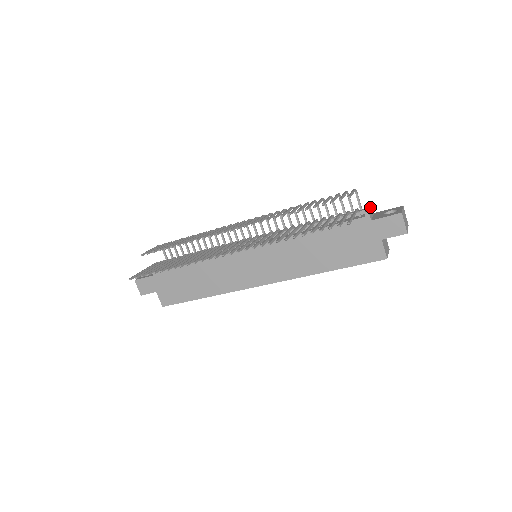
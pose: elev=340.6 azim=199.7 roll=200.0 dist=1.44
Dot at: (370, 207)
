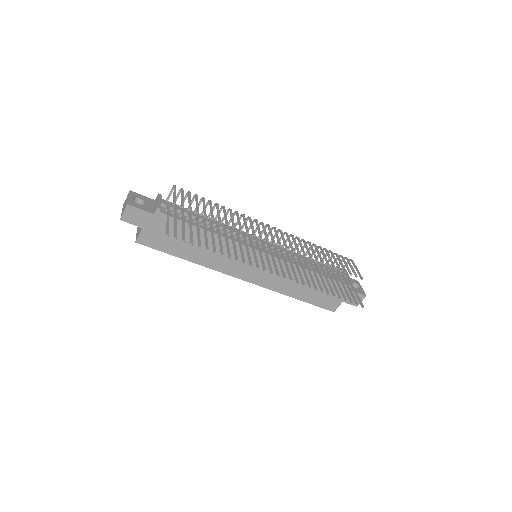
Dot at: occluded
